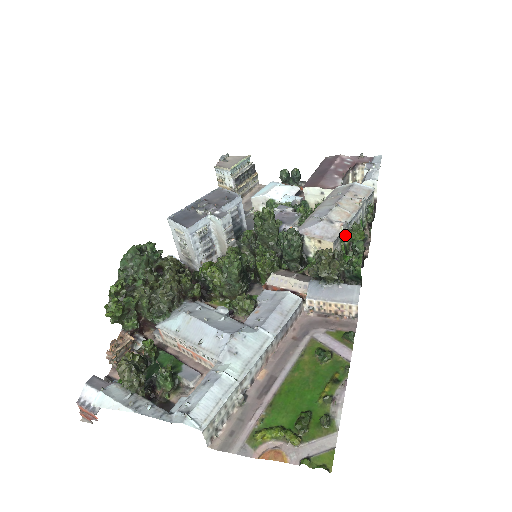
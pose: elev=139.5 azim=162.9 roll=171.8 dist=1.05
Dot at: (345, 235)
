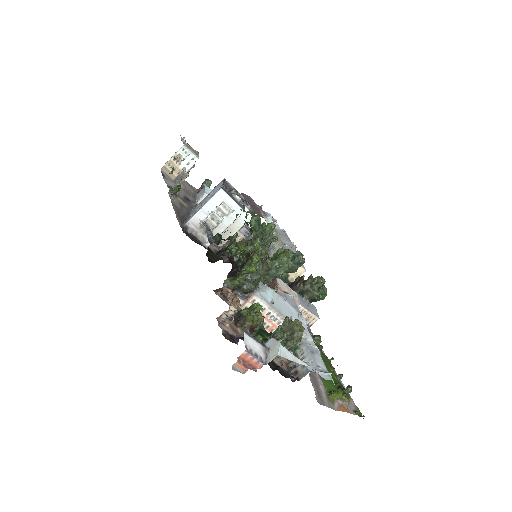
Dot at: occluded
